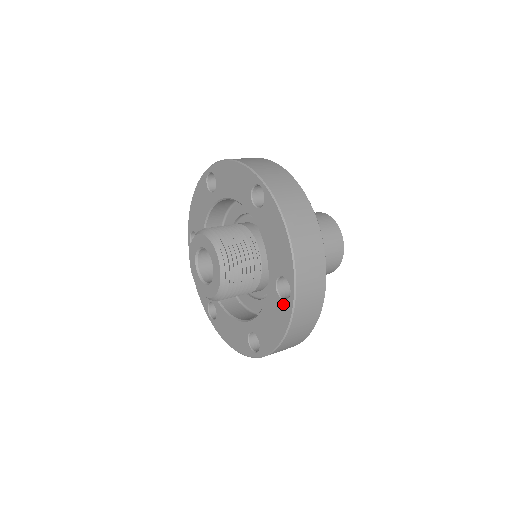
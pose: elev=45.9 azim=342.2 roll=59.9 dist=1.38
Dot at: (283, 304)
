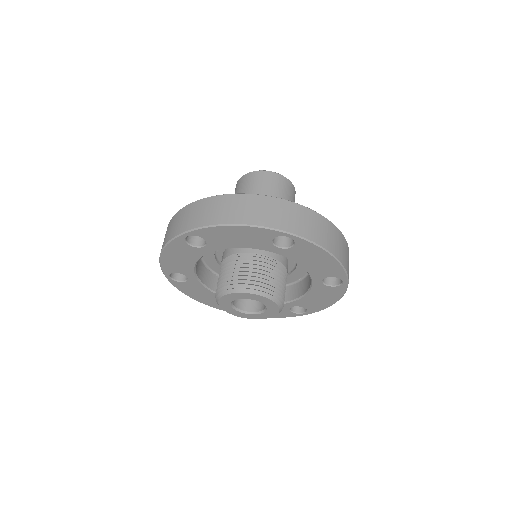
Dot at: (289, 313)
